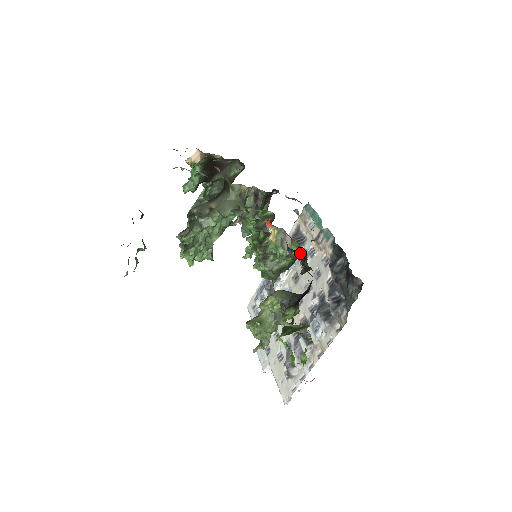
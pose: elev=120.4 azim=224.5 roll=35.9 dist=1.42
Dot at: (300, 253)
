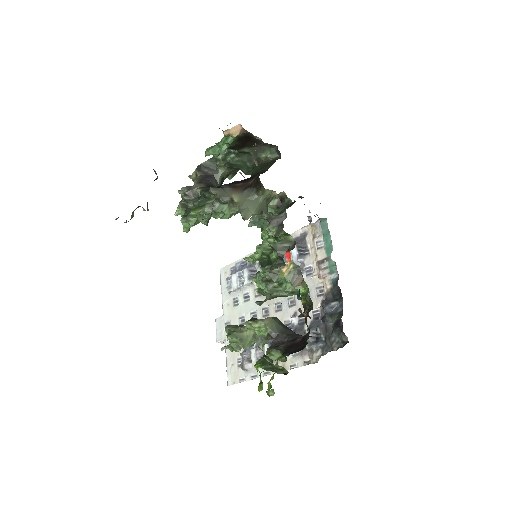
Dot at: (306, 299)
